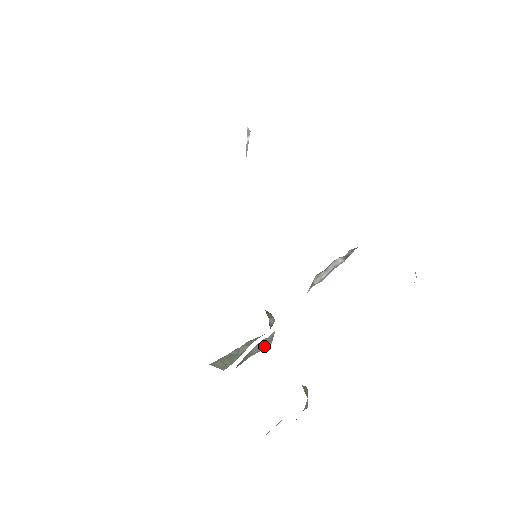
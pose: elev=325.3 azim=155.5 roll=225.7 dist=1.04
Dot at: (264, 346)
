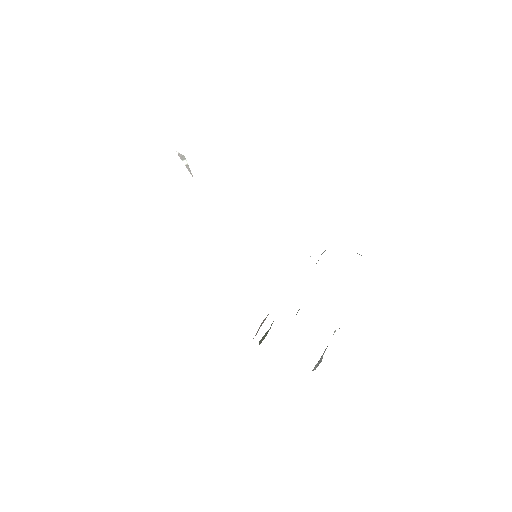
Dot at: occluded
